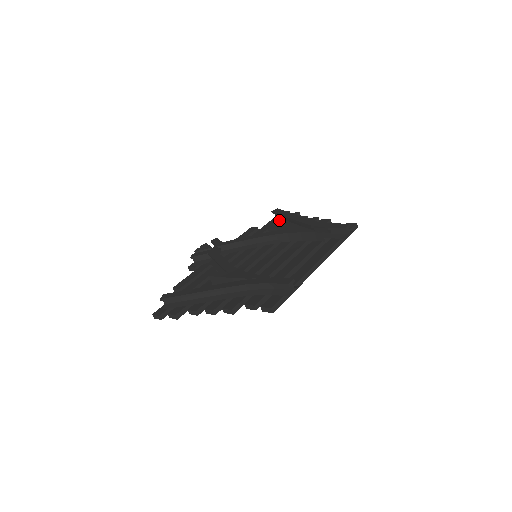
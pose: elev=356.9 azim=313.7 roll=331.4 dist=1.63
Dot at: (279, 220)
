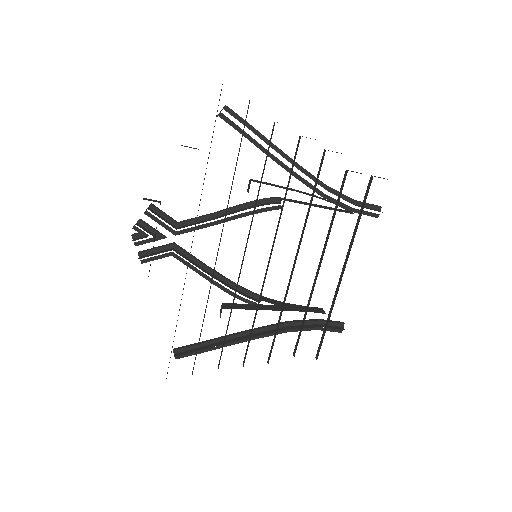
Dot at: occluded
